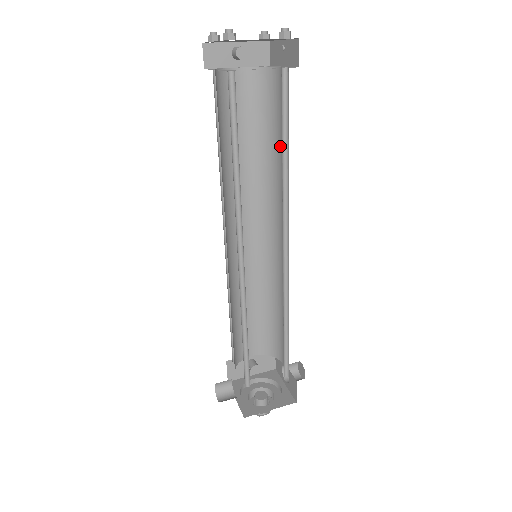
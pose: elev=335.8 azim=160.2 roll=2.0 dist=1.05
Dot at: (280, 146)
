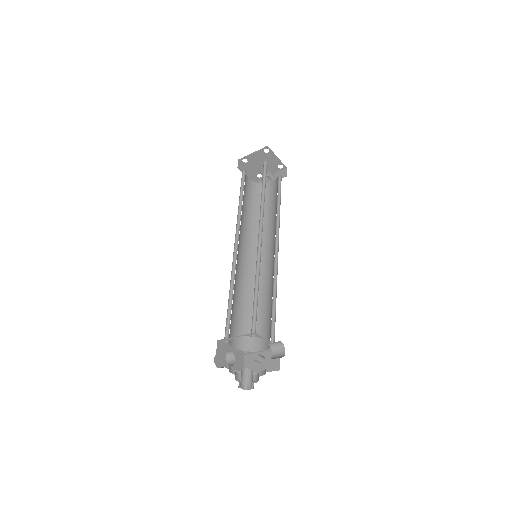
Dot at: occluded
